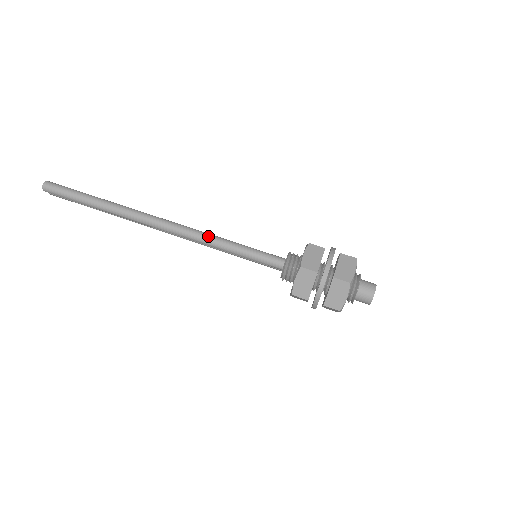
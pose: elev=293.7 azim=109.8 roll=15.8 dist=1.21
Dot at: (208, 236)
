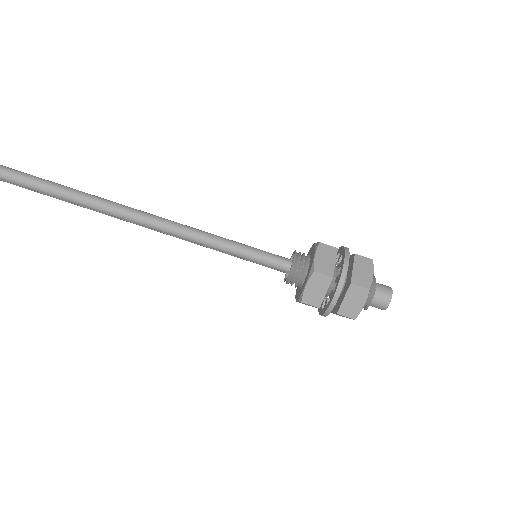
Dot at: (200, 233)
